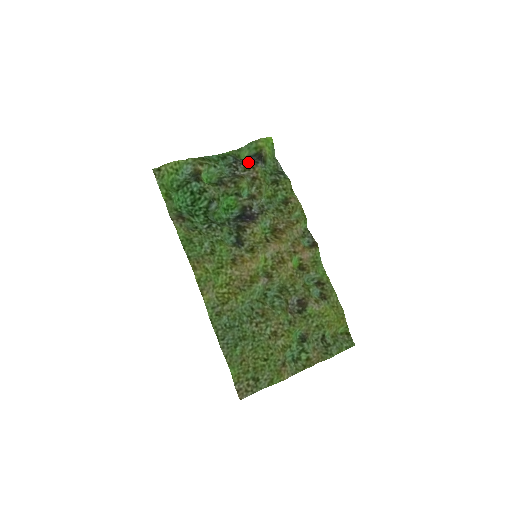
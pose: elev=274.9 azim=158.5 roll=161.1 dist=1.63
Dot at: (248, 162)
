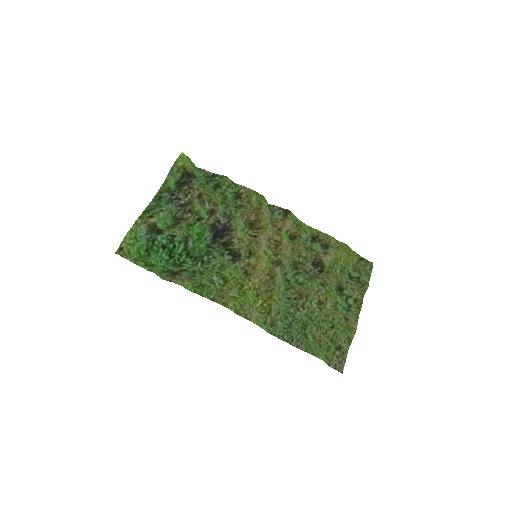
Dot at: (183, 187)
